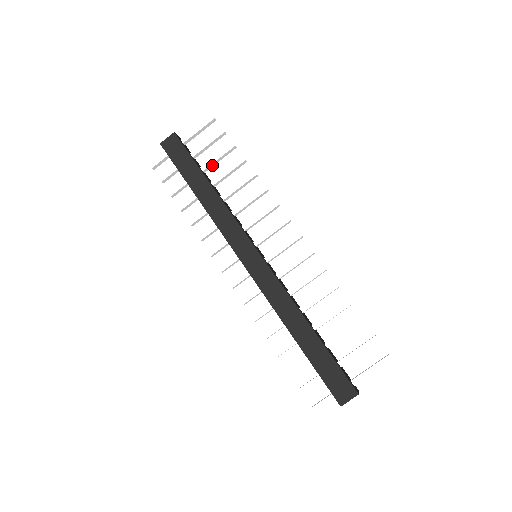
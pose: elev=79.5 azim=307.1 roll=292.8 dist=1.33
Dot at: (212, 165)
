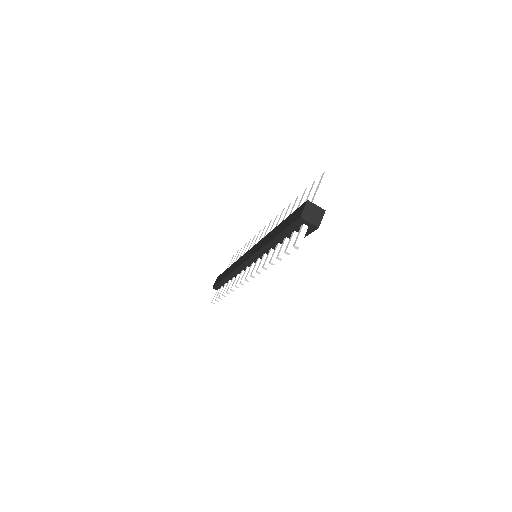
Dot at: occluded
